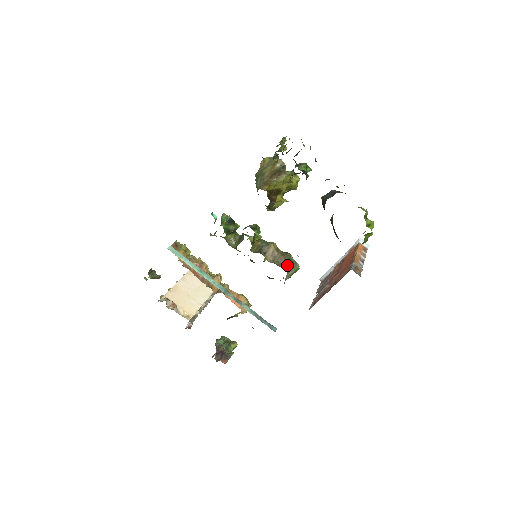
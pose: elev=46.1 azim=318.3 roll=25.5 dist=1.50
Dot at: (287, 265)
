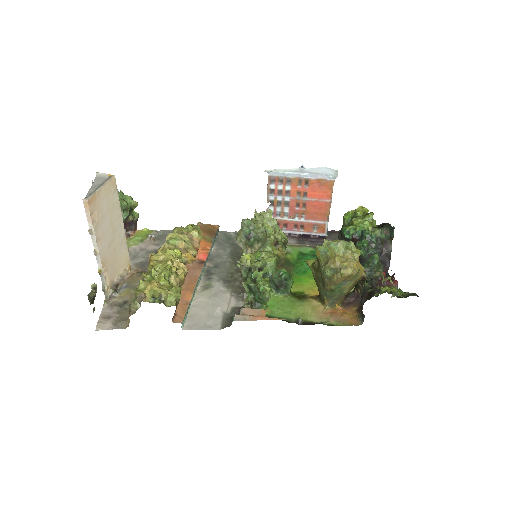
Dot at: occluded
